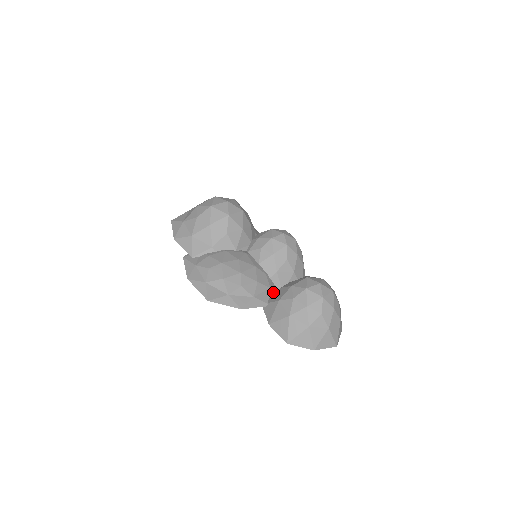
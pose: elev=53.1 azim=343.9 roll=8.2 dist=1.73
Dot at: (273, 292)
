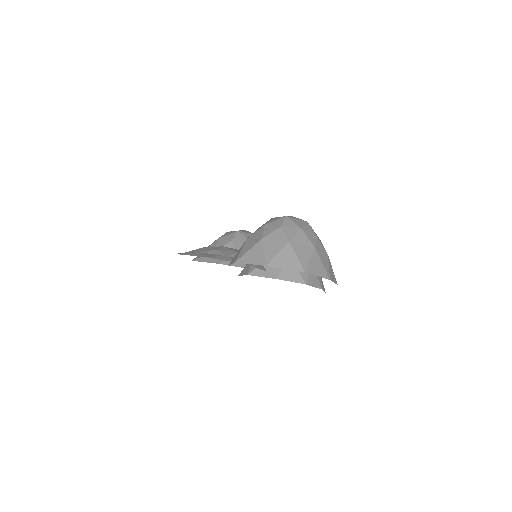
Dot at: (258, 267)
